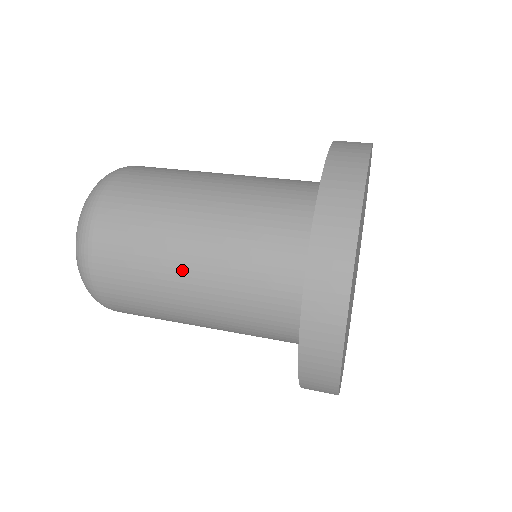
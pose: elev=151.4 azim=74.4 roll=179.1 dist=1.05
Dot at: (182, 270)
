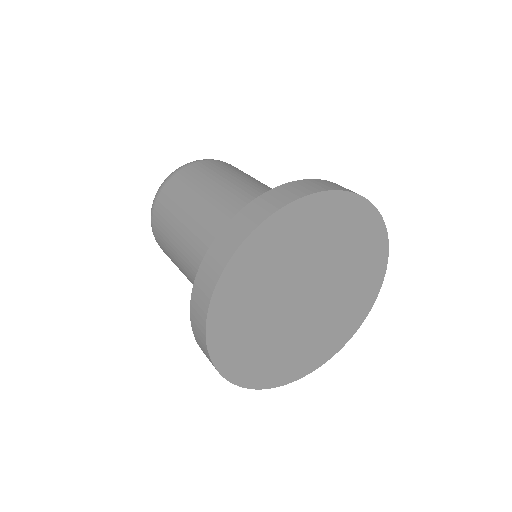
Dot at: (182, 266)
